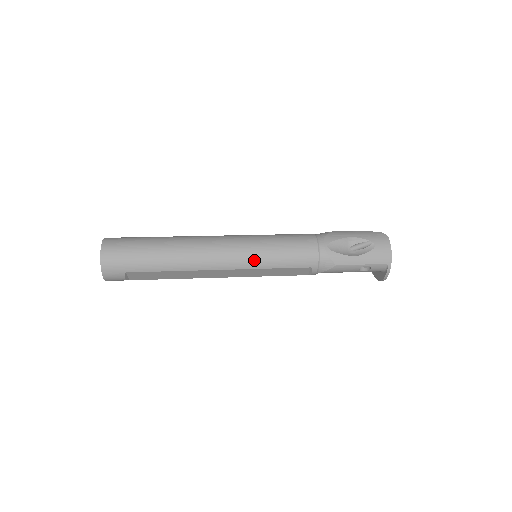
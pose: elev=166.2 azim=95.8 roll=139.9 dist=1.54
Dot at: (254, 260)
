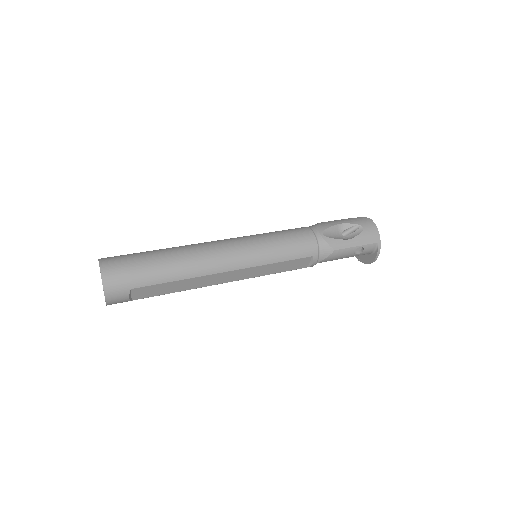
Dot at: (259, 256)
